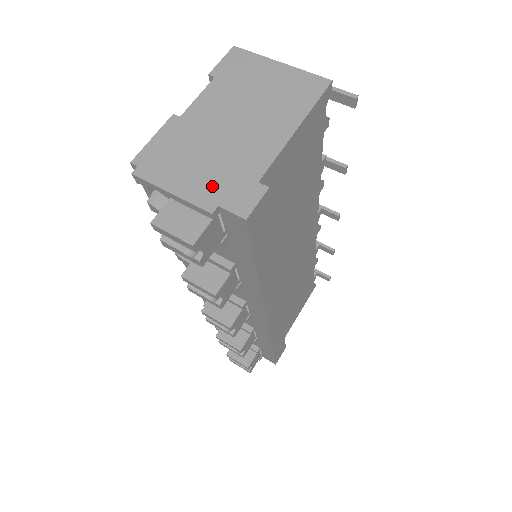
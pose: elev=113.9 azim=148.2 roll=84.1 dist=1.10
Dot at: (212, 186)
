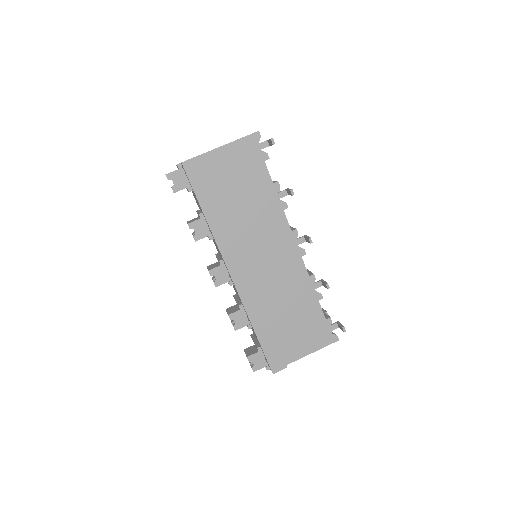
Dot at: occluded
